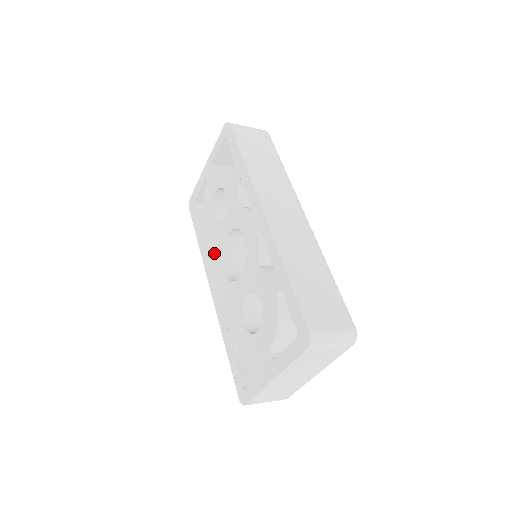
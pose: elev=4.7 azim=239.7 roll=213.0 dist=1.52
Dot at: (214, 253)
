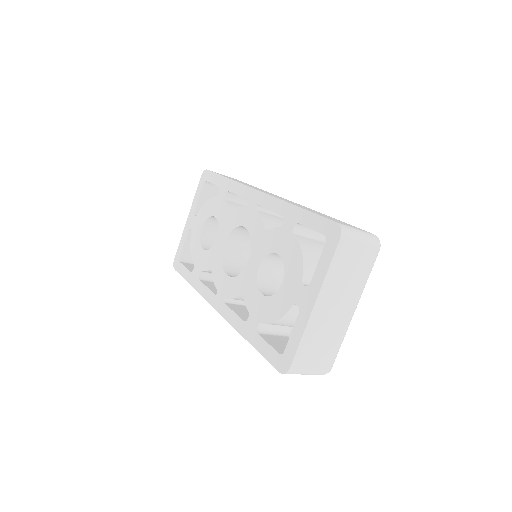
Dot at: (212, 273)
